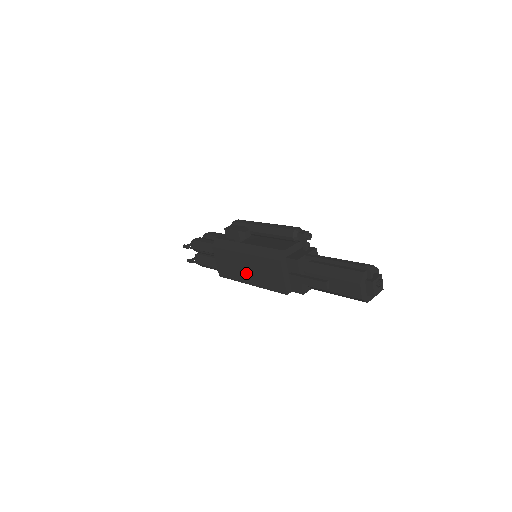
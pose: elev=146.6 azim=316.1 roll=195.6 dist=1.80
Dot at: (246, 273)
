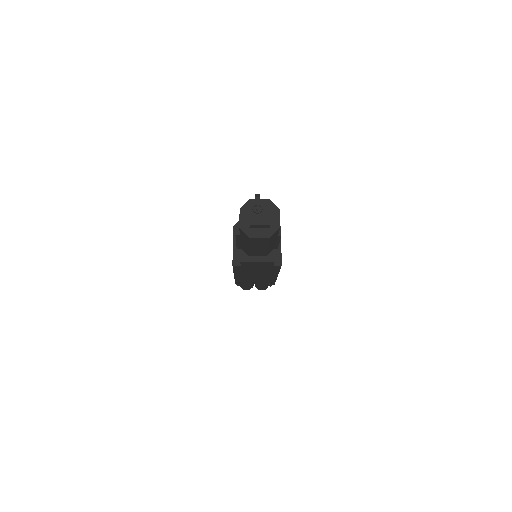
Dot at: occluded
